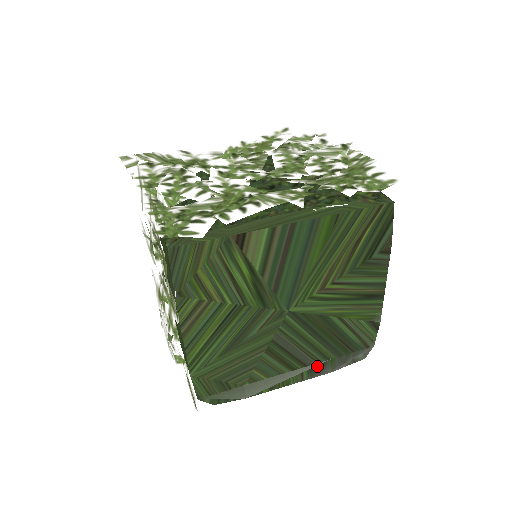
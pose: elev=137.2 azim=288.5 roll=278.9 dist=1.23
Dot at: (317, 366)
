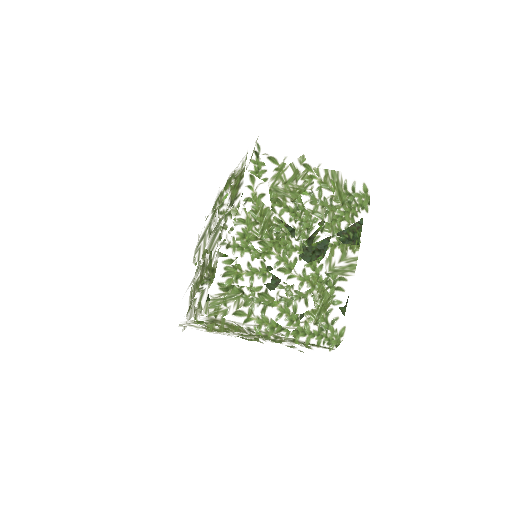
Dot at: occluded
